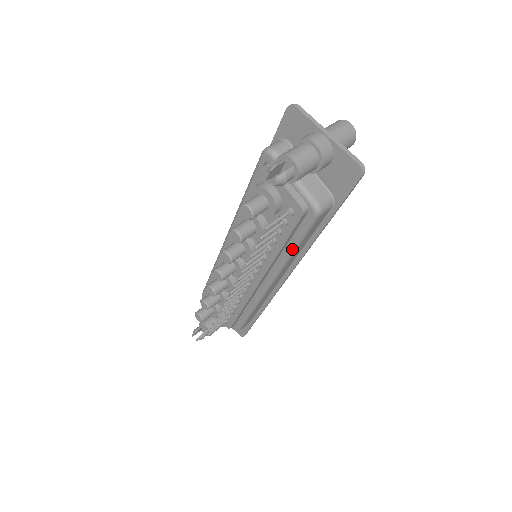
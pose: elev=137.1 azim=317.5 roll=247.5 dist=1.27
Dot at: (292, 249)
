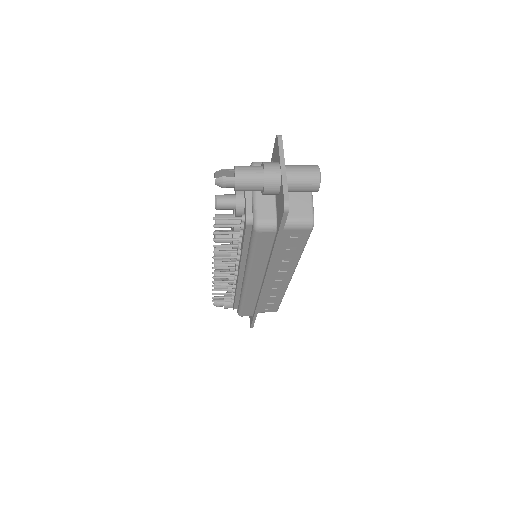
Dot at: (249, 254)
